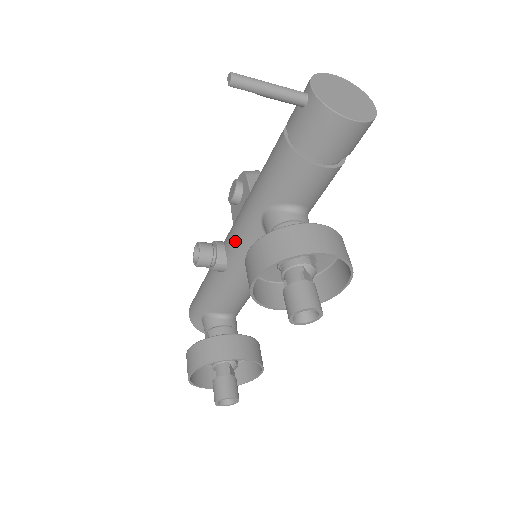
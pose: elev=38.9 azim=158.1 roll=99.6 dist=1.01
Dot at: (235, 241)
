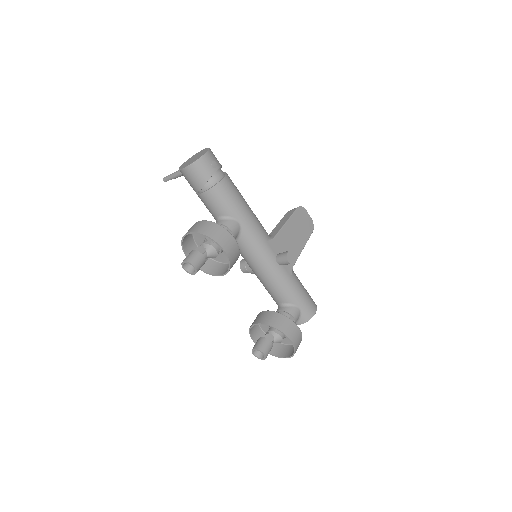
Dot at: occluded
